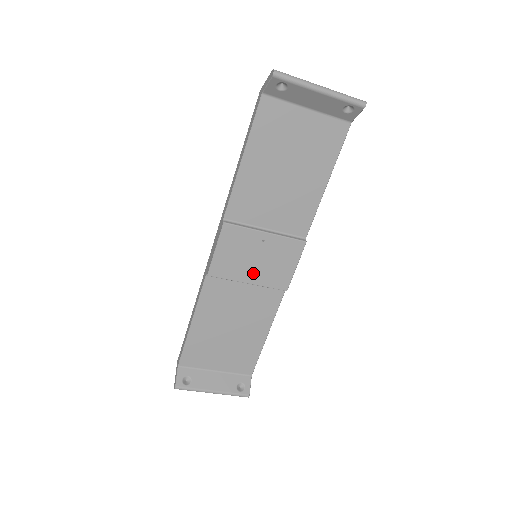
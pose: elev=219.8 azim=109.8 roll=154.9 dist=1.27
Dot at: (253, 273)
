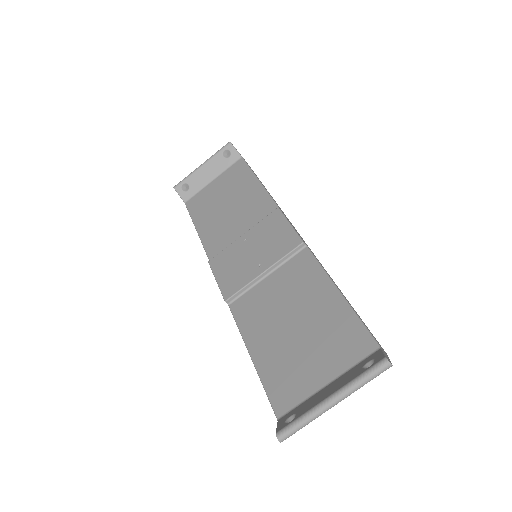
Dot at: (260, 263)
